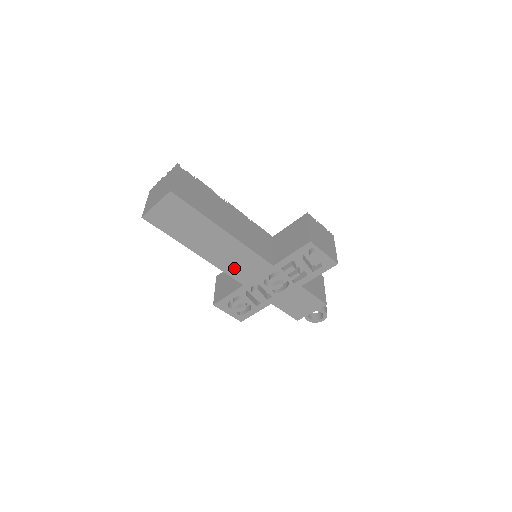
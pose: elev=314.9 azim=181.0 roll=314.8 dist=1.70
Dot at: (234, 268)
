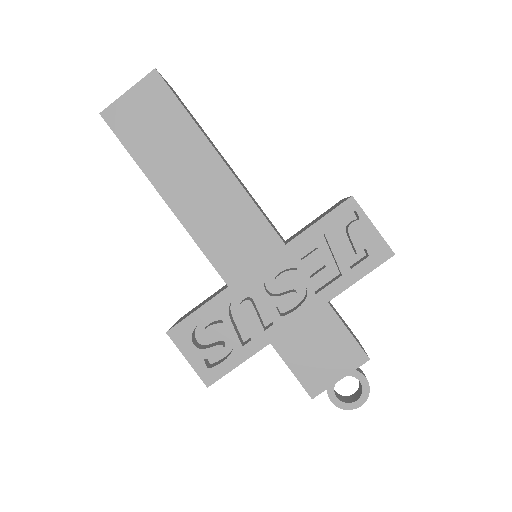
Dot at: (219, 242)
